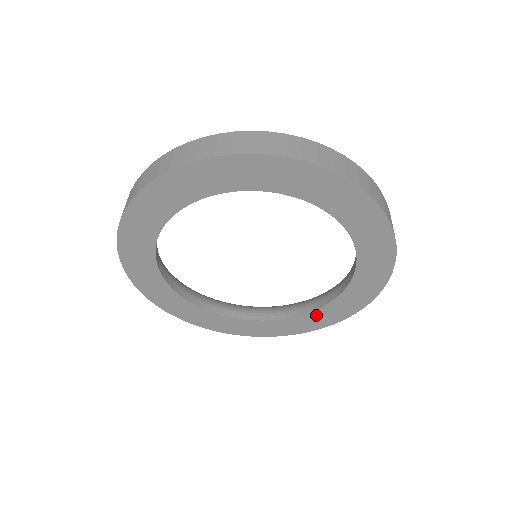
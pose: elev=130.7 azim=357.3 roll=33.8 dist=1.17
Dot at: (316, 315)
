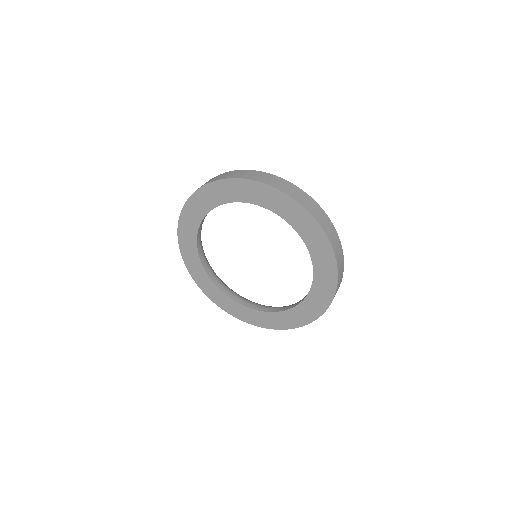
Dot at: (312, 298)
